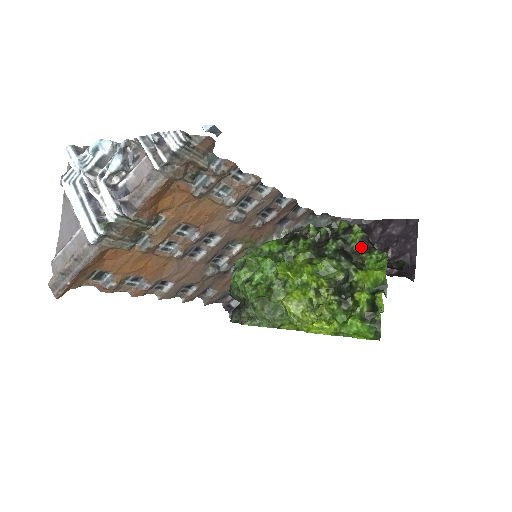
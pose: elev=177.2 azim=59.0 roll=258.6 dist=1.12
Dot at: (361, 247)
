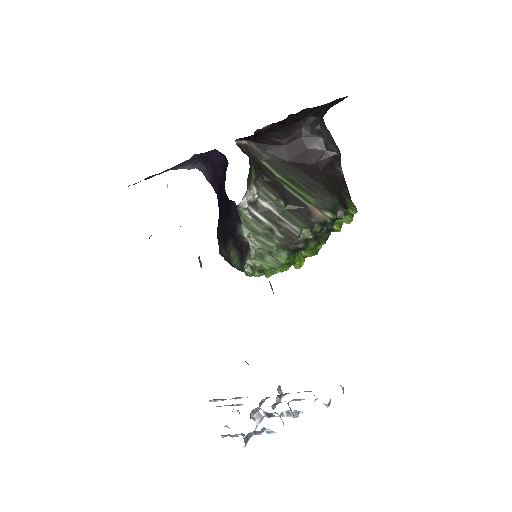
Dot at: occluded
